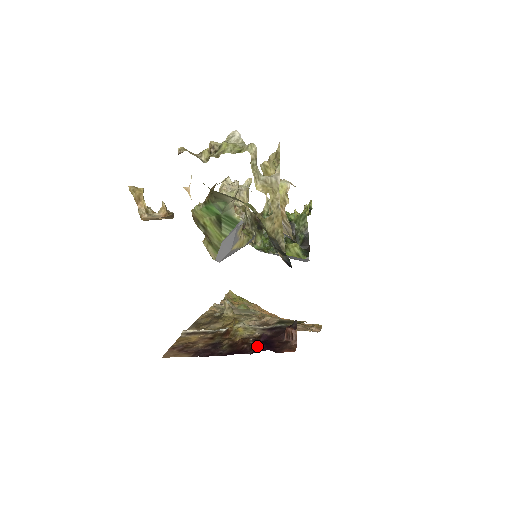
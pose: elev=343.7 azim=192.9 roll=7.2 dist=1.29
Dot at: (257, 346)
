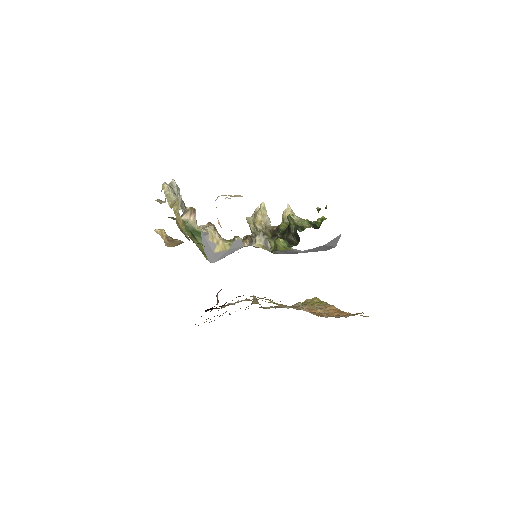
Dot at: occluded
